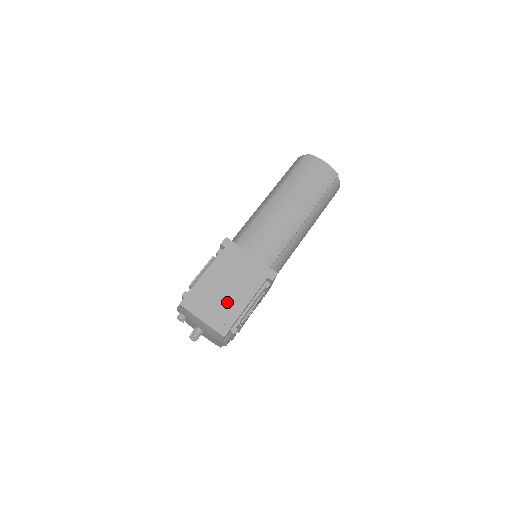
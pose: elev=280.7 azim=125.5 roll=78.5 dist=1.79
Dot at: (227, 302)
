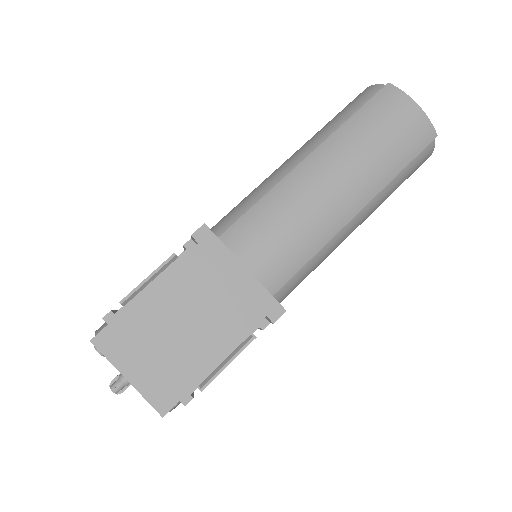
Dot at: (181, 351)
